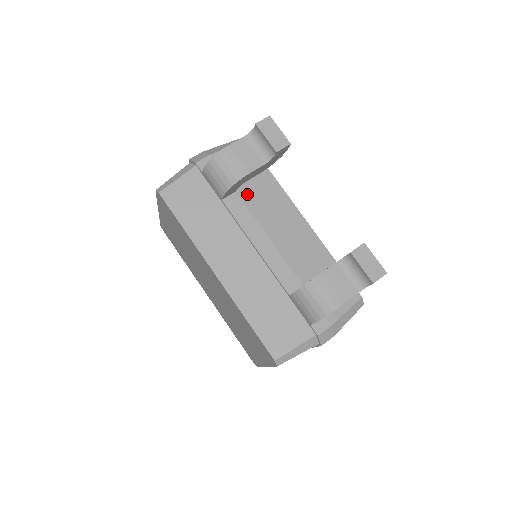
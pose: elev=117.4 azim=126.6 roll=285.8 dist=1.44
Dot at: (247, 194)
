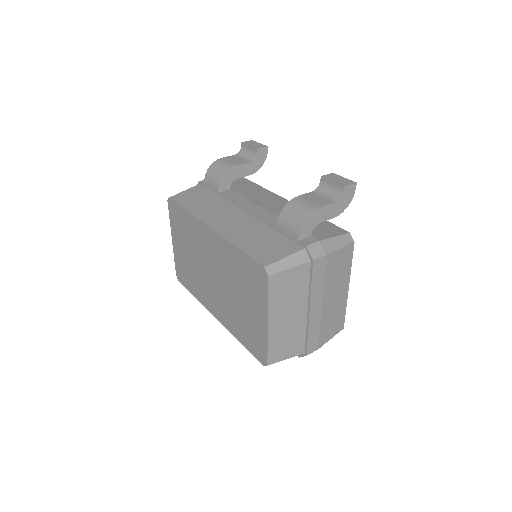
Dot at: (240, 191)
